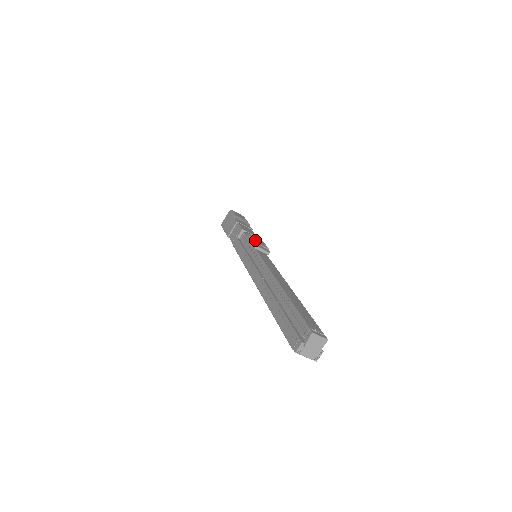
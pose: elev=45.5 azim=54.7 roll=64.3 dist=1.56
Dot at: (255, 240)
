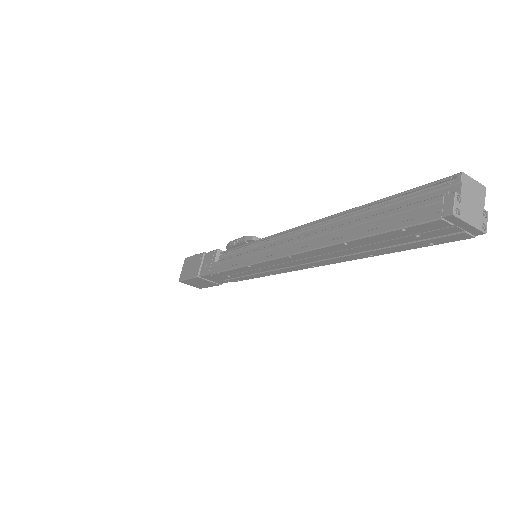
Dot at: occluded
